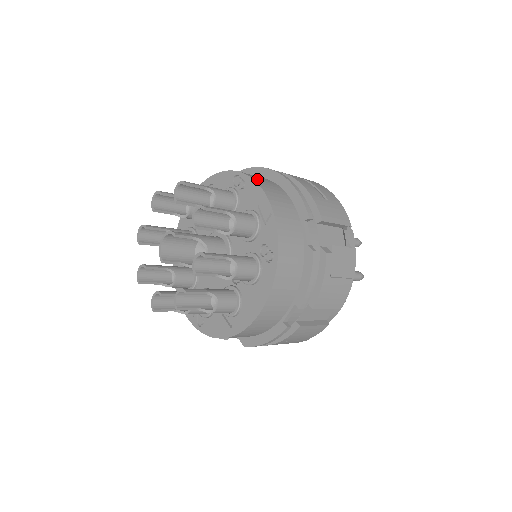
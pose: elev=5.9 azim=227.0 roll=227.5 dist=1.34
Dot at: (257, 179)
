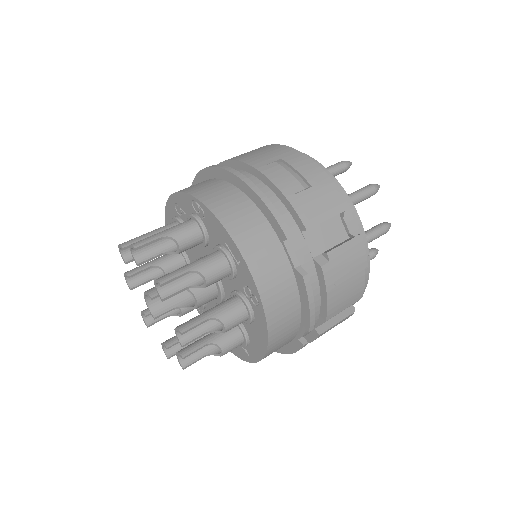
Dot at: (215, 204)
